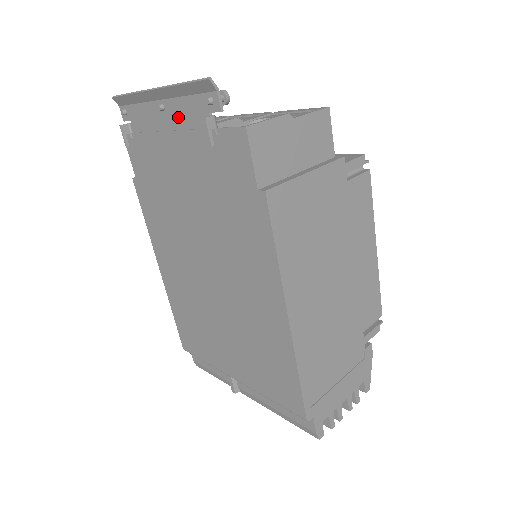
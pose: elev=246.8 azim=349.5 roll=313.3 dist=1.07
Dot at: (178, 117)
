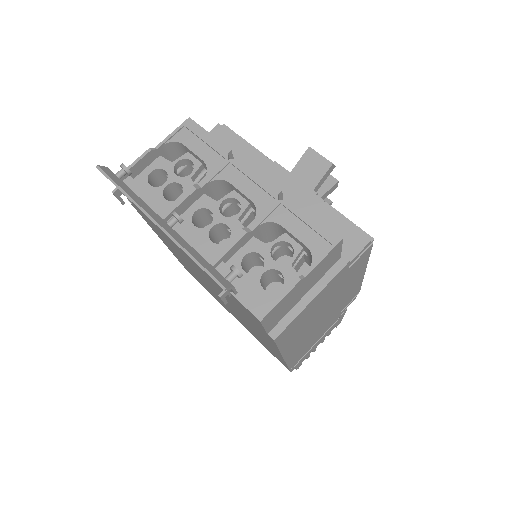
Dot at: occluded
